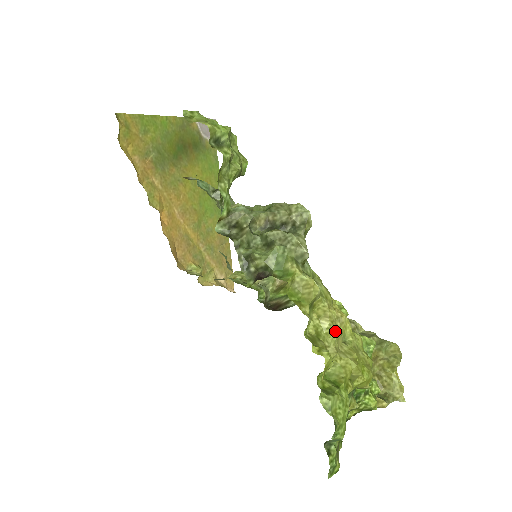
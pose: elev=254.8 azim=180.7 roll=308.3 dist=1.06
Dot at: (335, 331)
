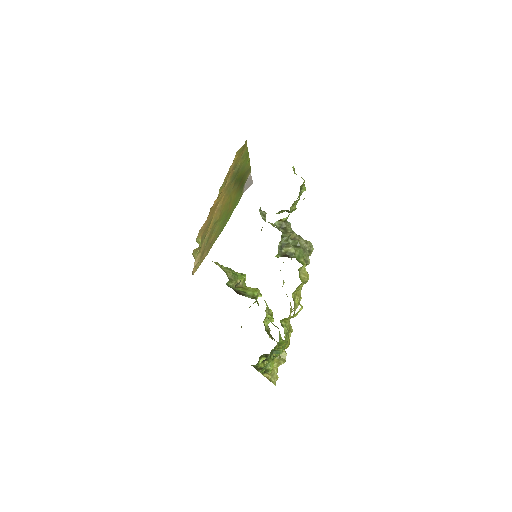
Dot at: occluded
